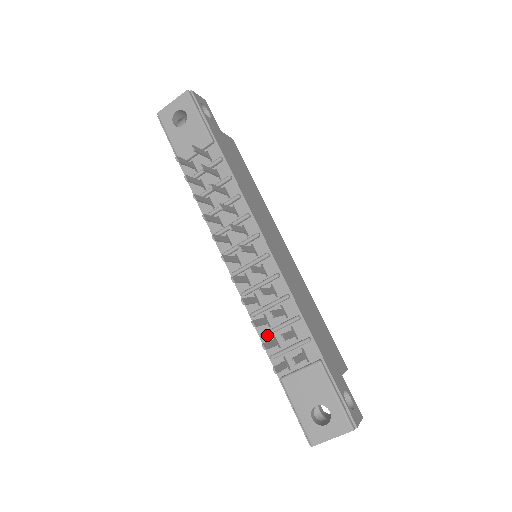
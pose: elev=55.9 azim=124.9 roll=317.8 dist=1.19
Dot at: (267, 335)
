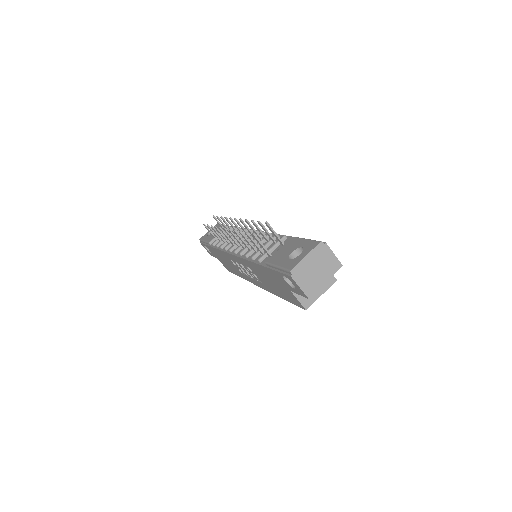
Dot at: (256, 255)
